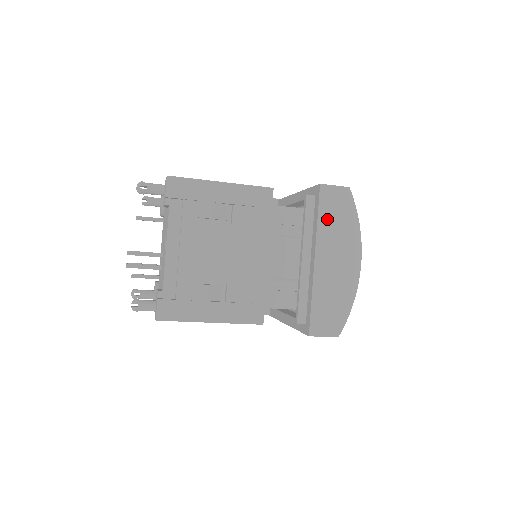
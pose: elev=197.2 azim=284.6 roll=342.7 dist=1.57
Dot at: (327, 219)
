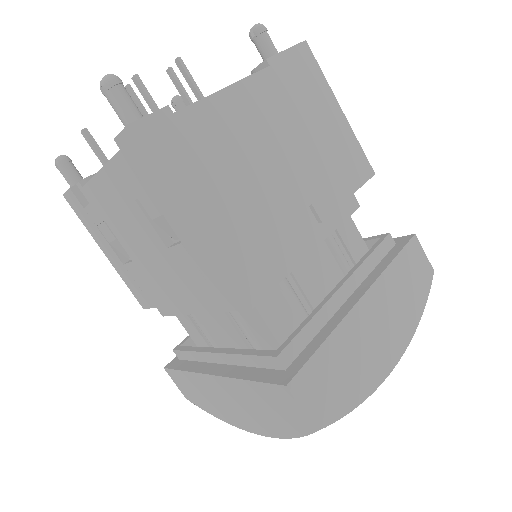
Dot at: occluded
